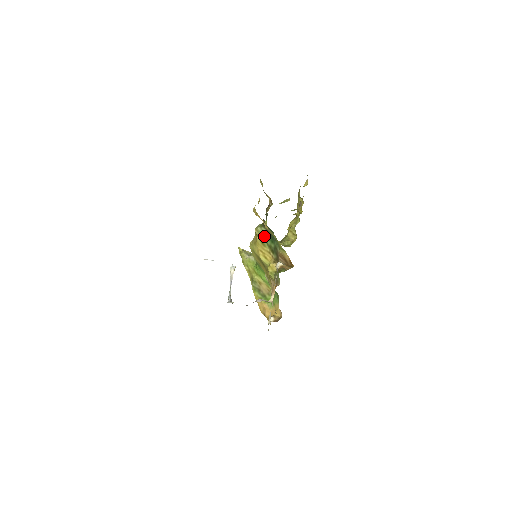
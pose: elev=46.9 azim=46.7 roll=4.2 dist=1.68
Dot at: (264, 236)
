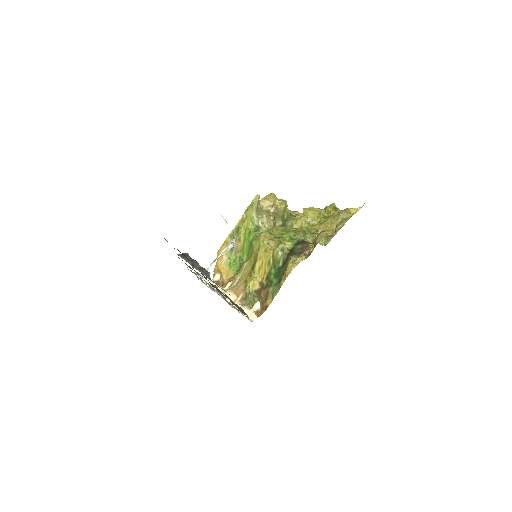
Dot at: (276, 262)
